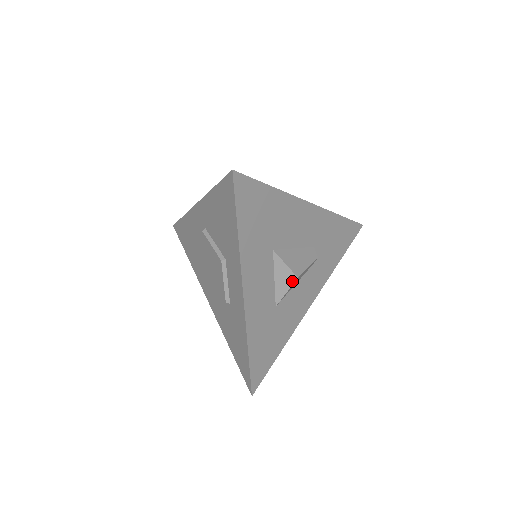
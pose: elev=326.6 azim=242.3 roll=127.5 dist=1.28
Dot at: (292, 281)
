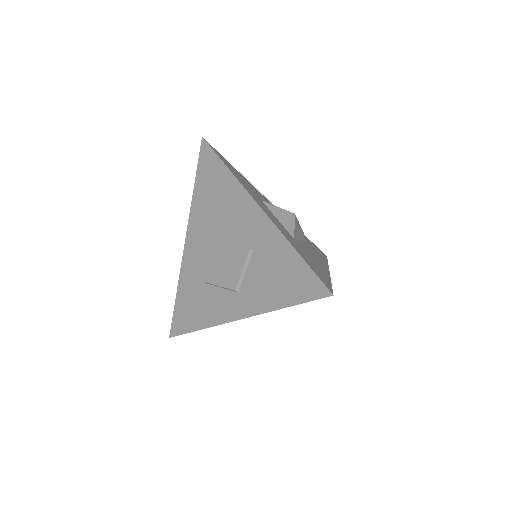
Dot at: (292, 217)
